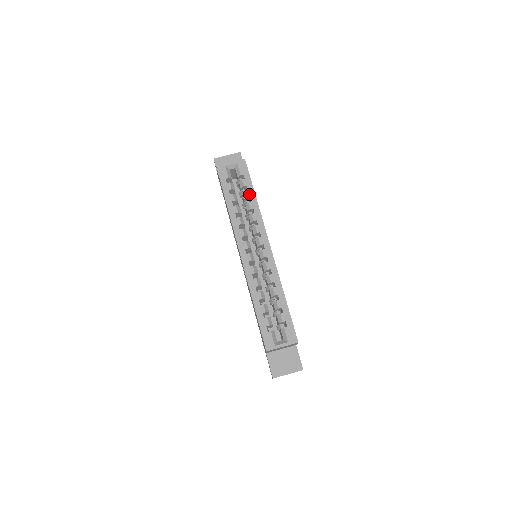
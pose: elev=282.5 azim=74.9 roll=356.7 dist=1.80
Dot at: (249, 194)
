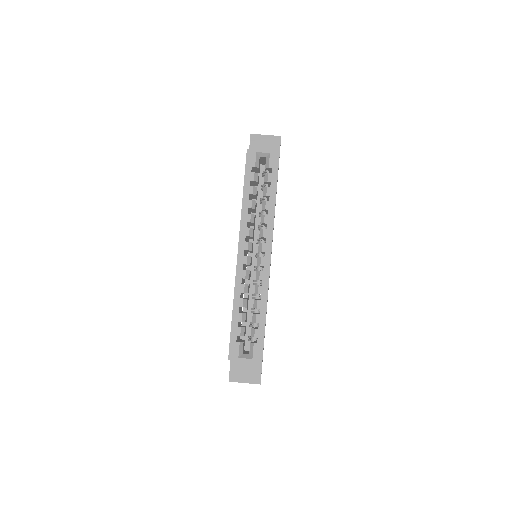
Dot at: (270, 192)
